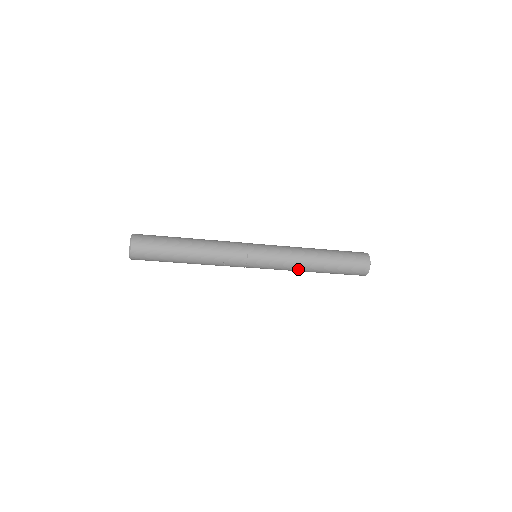
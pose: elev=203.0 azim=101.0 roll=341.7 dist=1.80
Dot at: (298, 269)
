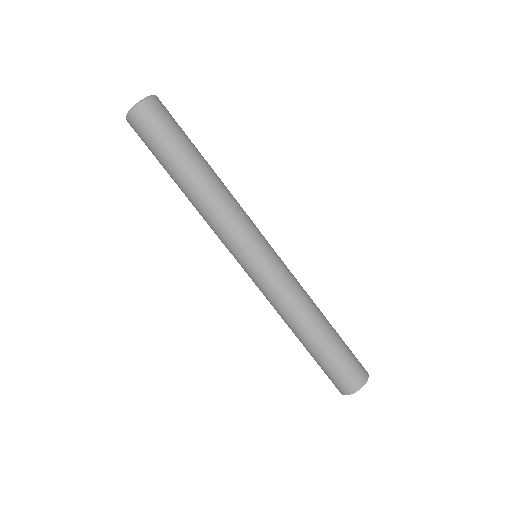
Dot at: (306, 297)
